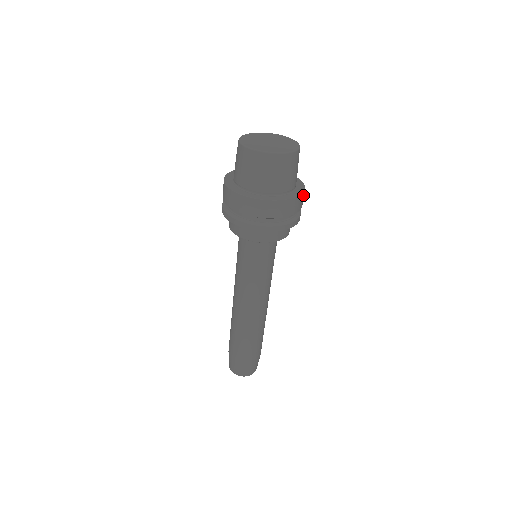
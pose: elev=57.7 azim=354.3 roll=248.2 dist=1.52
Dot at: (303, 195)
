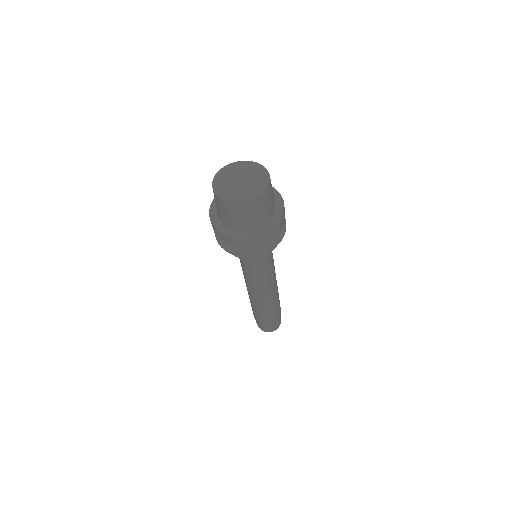
Dot at: (278, 224)
